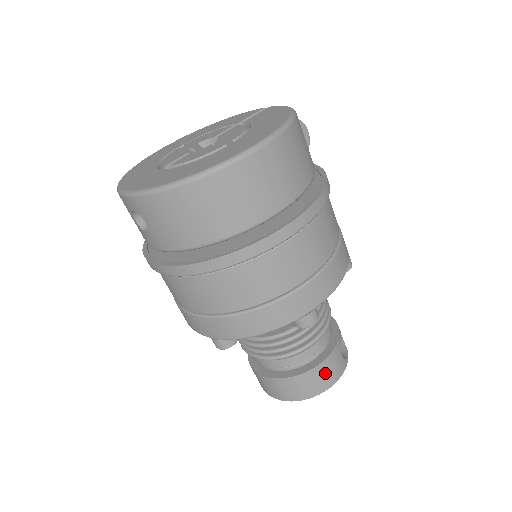
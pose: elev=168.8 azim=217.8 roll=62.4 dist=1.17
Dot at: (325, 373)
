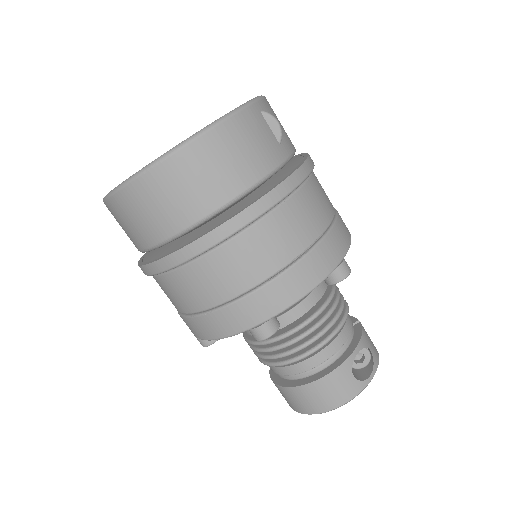
Dot at: (325, 391)
